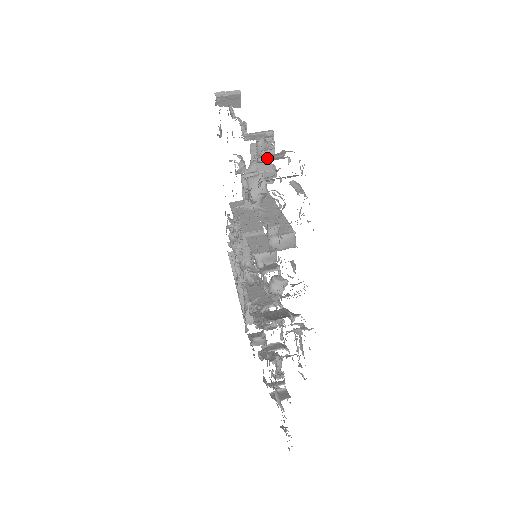
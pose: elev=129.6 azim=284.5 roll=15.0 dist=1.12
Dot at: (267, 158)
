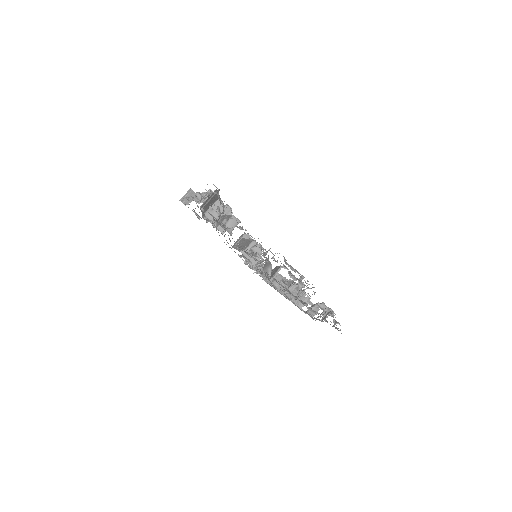
Dot at: occluded
